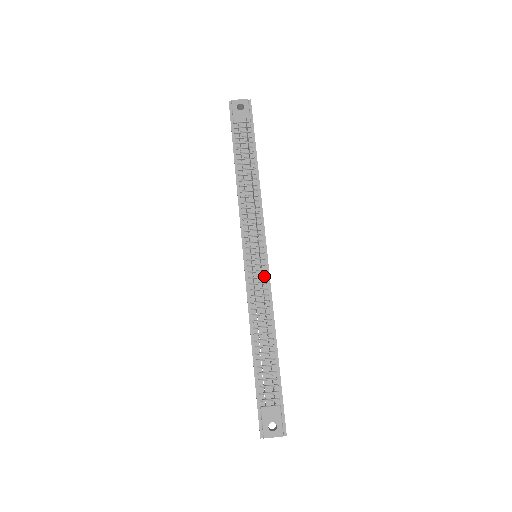
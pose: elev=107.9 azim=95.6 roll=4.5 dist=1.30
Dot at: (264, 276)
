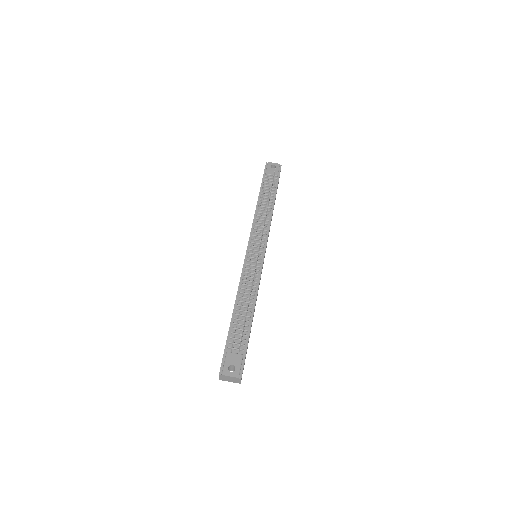
Dot at: (258, 266)
